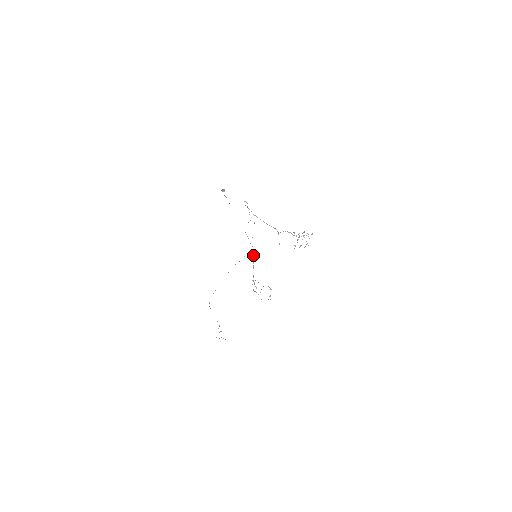
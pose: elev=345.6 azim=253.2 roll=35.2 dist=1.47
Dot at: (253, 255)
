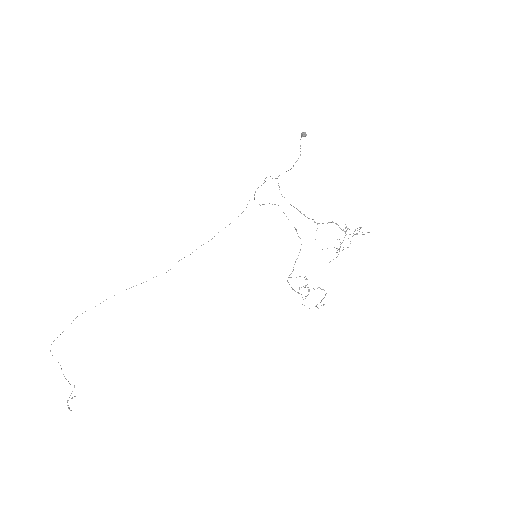
Dot at: occluded
